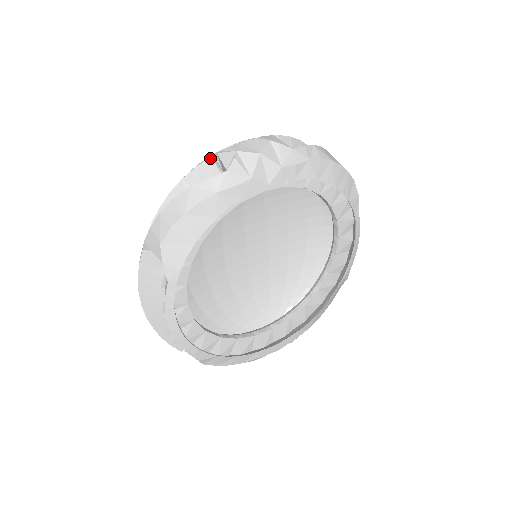
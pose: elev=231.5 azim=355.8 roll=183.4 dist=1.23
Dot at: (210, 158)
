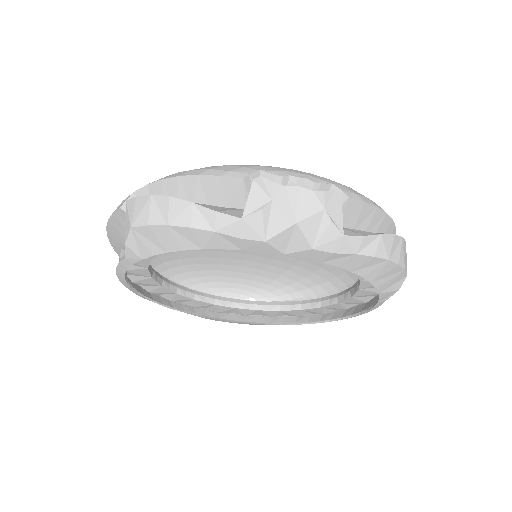
Dot at: (242, 179)
